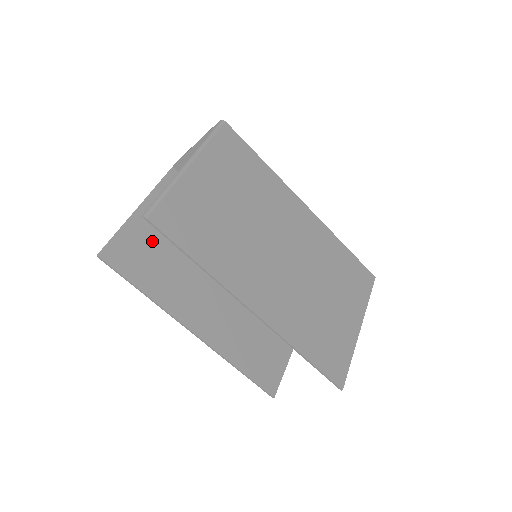
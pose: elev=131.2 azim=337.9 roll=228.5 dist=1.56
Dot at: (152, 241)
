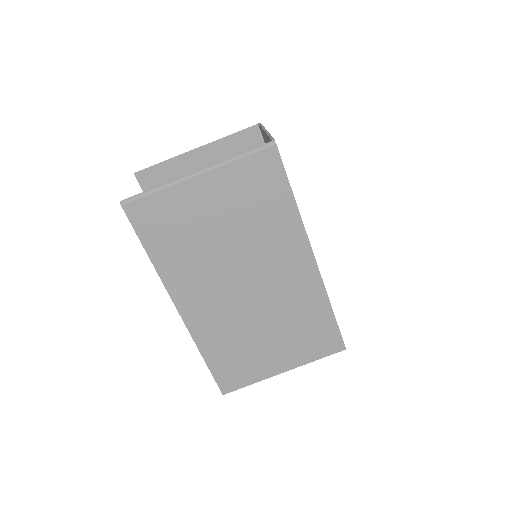
Dot at: occluded
